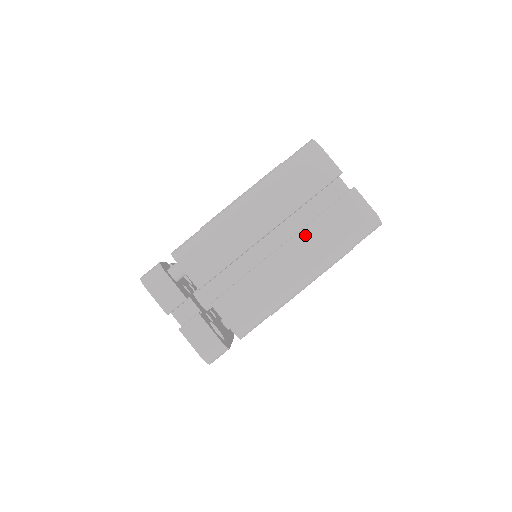
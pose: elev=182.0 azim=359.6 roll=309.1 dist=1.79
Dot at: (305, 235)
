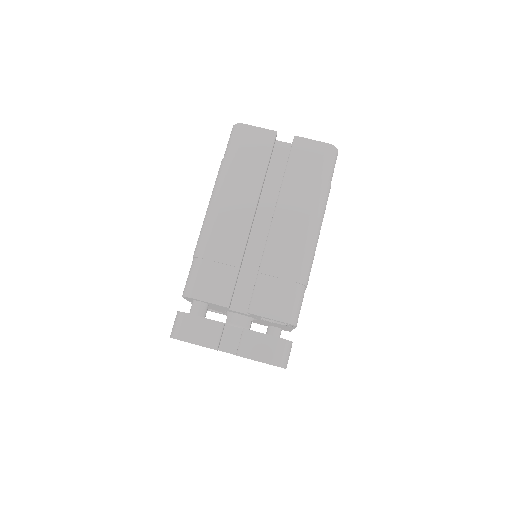
Dot at: (284, 199)
